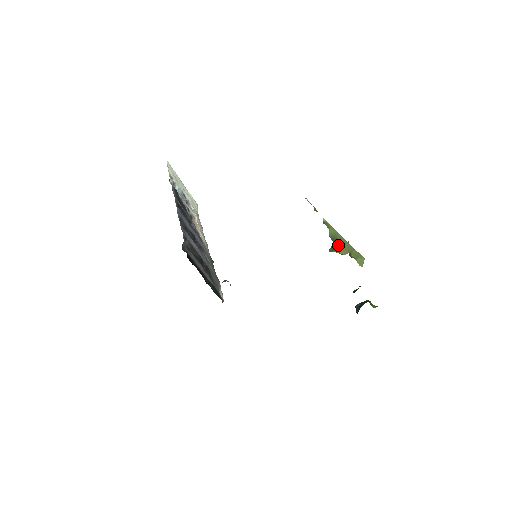
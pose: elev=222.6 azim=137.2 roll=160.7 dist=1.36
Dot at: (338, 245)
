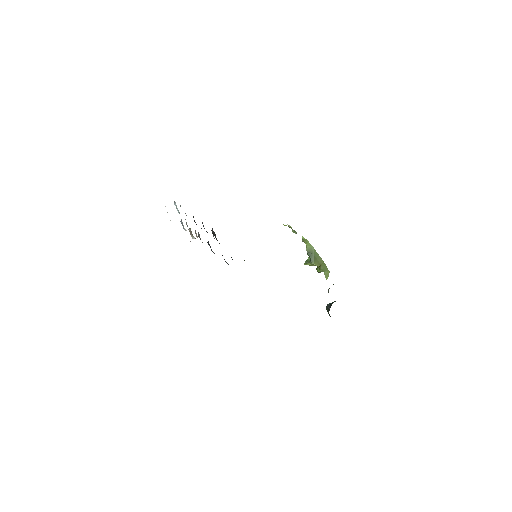
Dot at: (313, 258)
